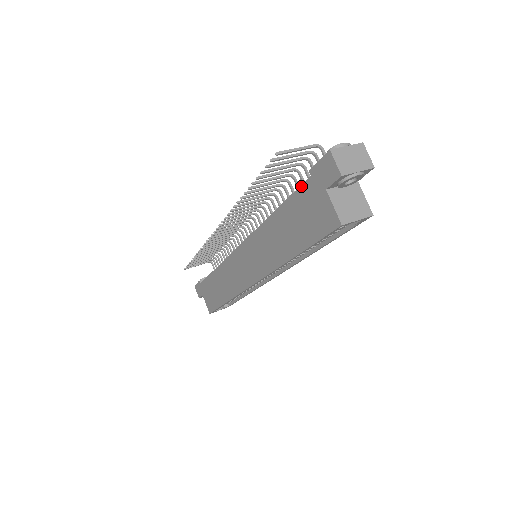
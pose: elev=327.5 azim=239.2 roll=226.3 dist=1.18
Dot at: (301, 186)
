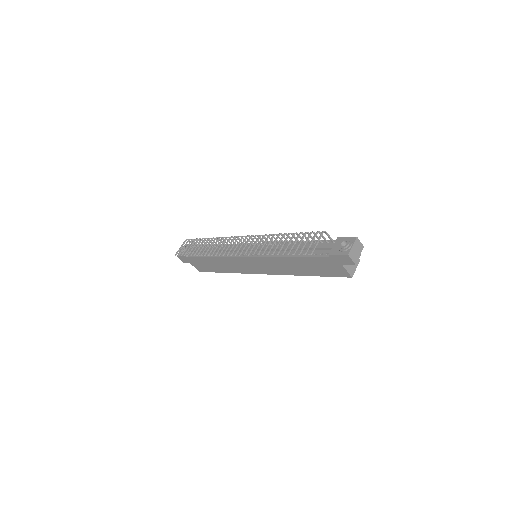
Dot at: (320, 257)
